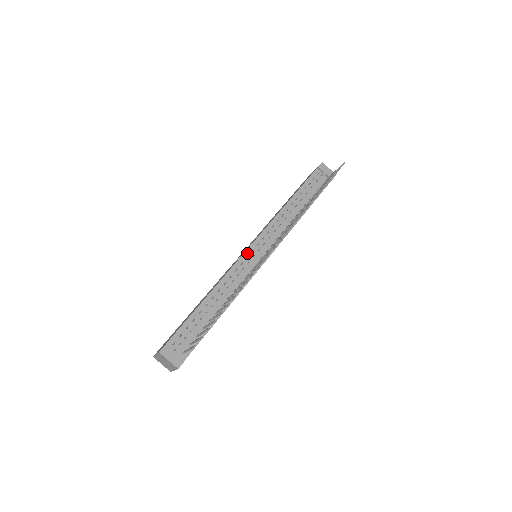
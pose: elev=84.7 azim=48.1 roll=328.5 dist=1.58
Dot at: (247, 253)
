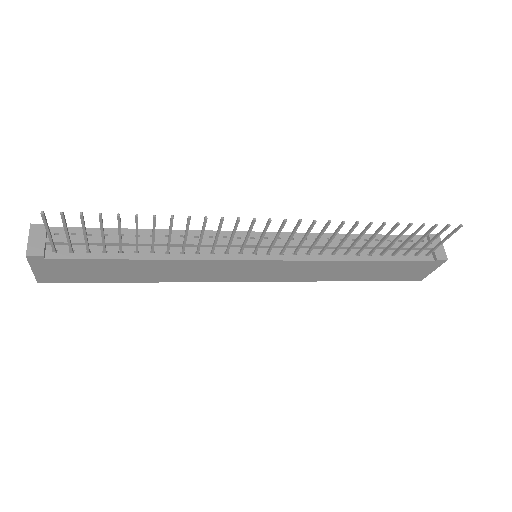
Dot at: (243, 234)
